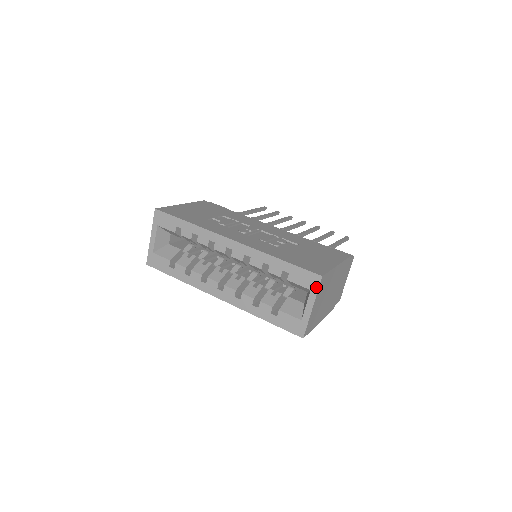
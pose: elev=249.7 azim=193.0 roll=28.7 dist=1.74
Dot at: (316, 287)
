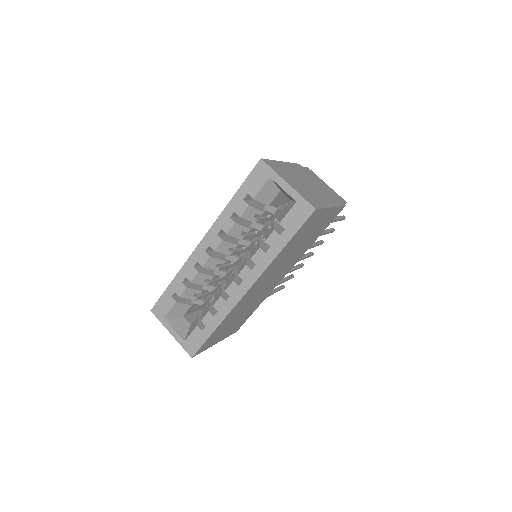
Dot at: (268, 170)
